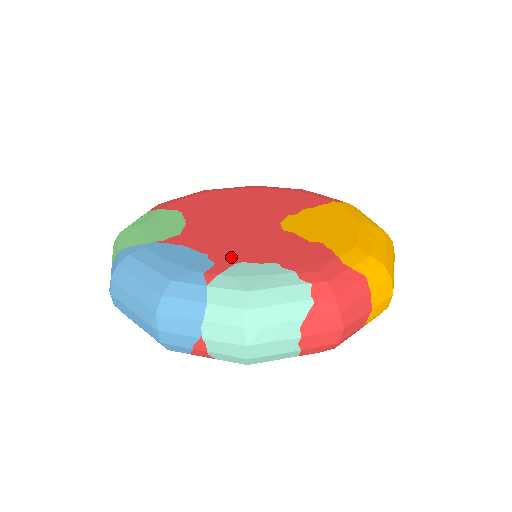
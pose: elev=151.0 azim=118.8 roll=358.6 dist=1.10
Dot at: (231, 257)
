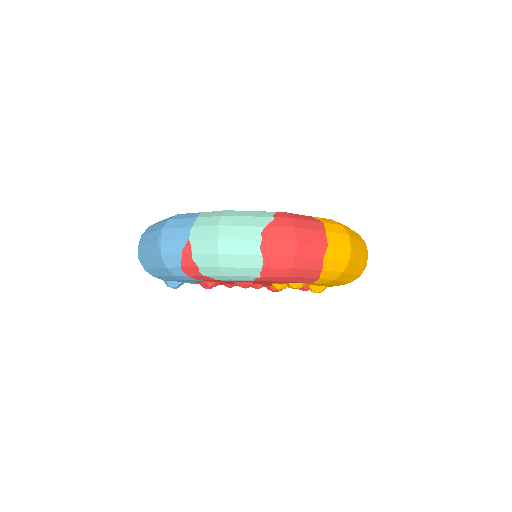
Dot at: occluded
